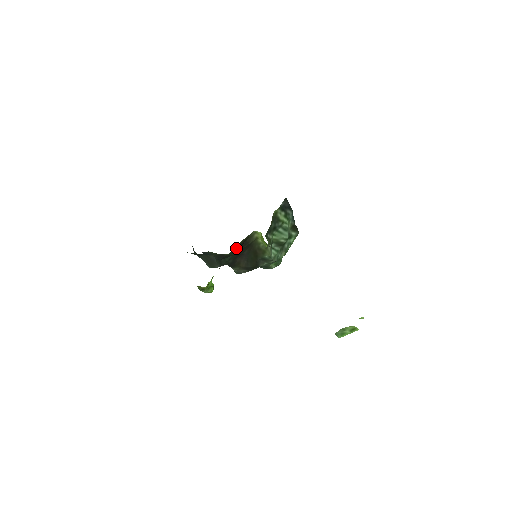
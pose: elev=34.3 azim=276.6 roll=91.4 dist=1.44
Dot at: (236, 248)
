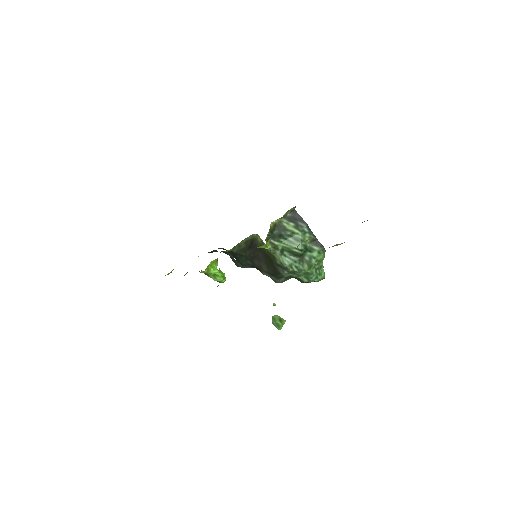
Dot at: (243, 248)
